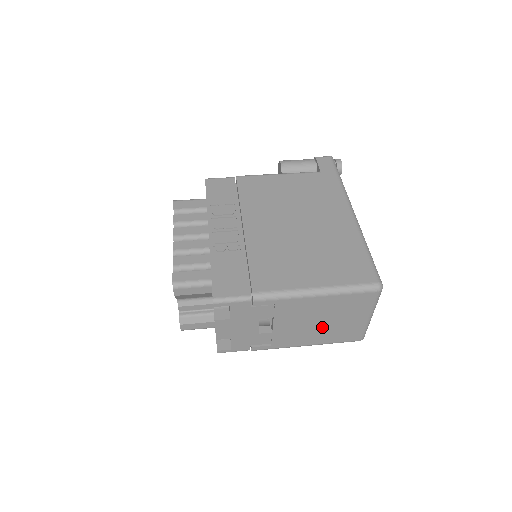
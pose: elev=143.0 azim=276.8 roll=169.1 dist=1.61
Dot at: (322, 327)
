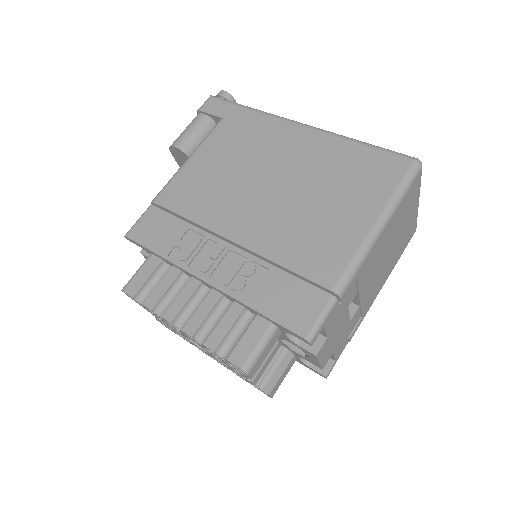
Dot at: (391, 253)
